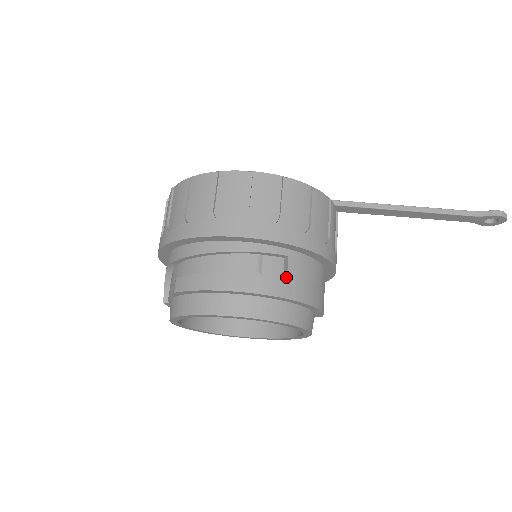
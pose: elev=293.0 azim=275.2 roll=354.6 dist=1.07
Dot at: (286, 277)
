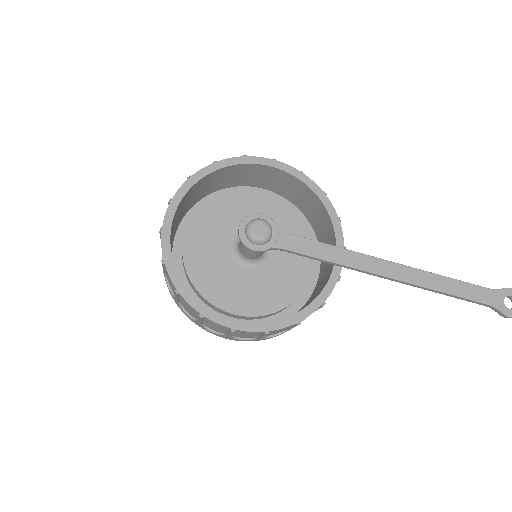
Dot at: occluded
